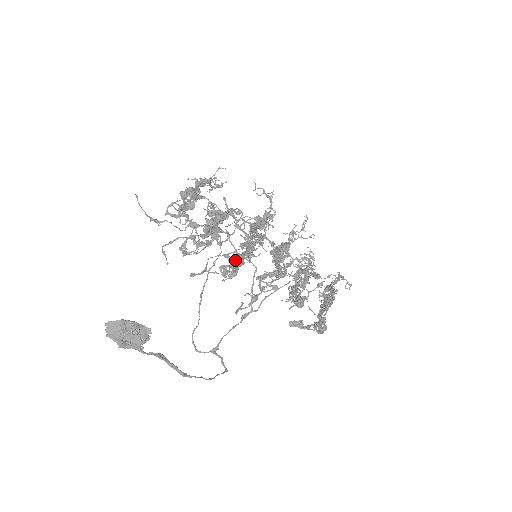
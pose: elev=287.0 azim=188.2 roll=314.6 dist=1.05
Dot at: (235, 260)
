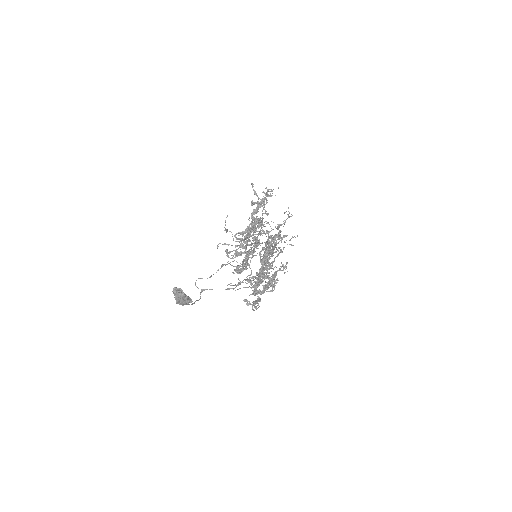
Dot at: (246, 263)
